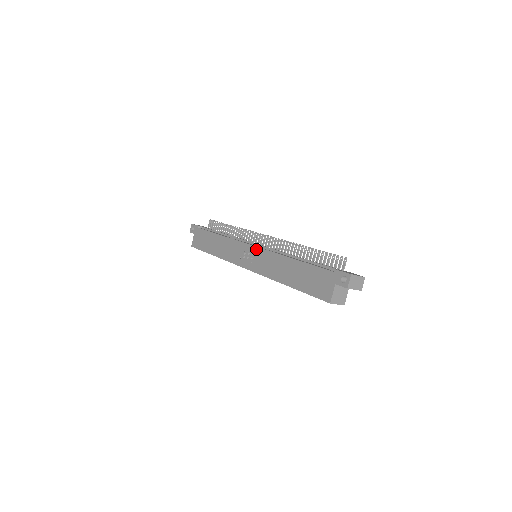
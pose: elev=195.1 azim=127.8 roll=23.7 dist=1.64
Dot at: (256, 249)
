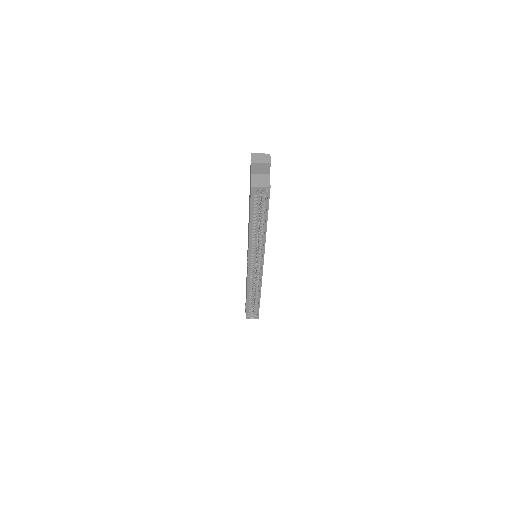
Dot at: occluded
